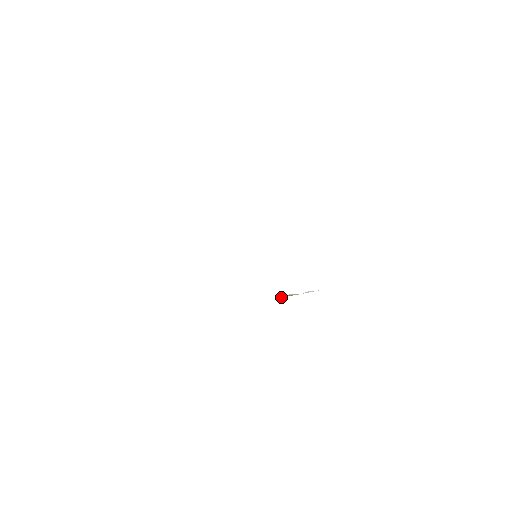
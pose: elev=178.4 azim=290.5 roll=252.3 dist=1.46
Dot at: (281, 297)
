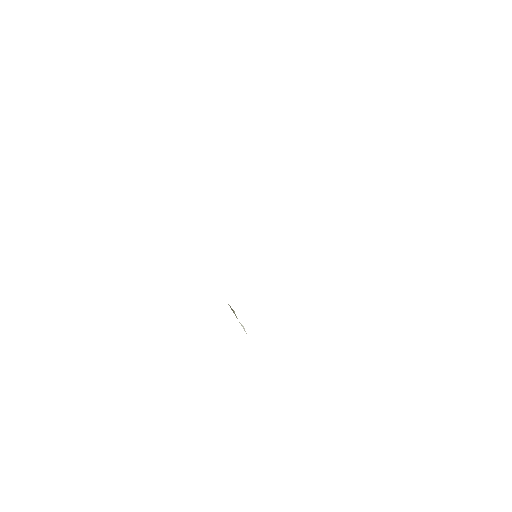
Dot at: (230, 306)
